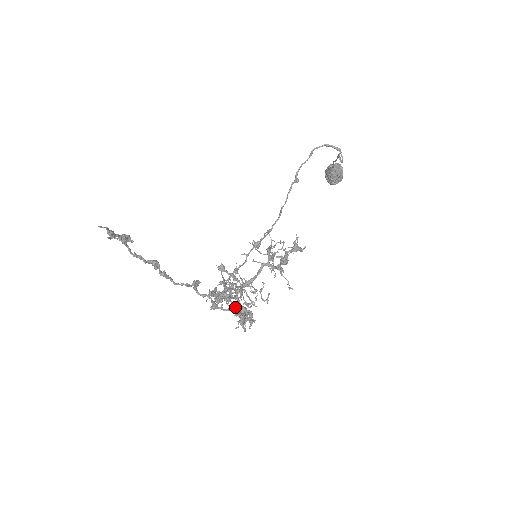
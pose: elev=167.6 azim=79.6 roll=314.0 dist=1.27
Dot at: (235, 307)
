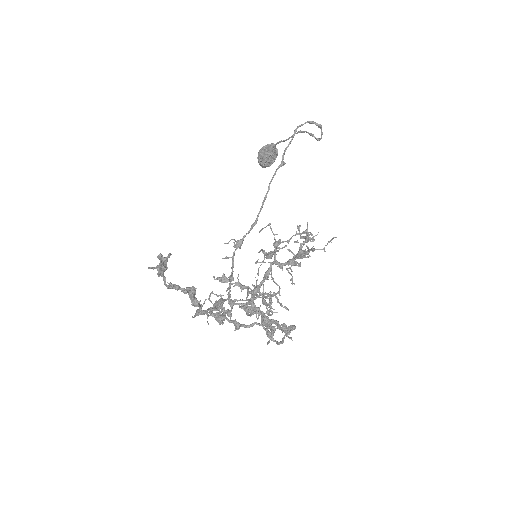
Dot at: (270, 319)
